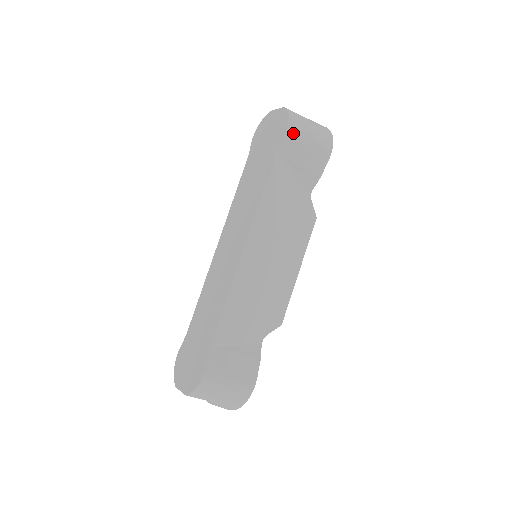
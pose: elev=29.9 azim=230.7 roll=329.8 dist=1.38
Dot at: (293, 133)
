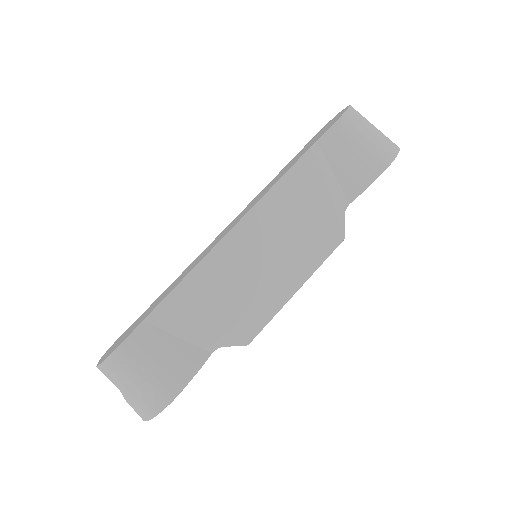
Dot at: (344, 127)
